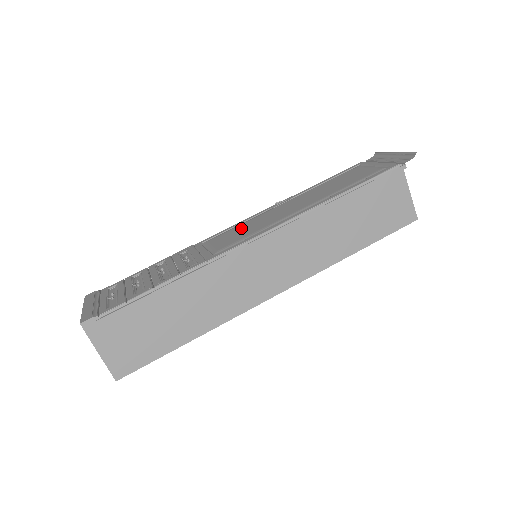
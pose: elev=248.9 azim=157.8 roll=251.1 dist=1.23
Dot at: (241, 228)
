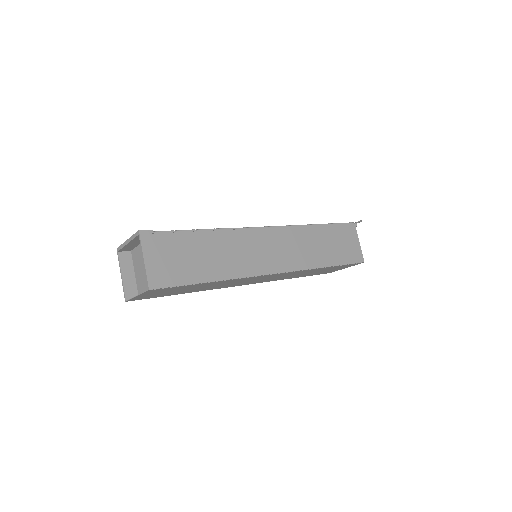
Dot at: occluded
